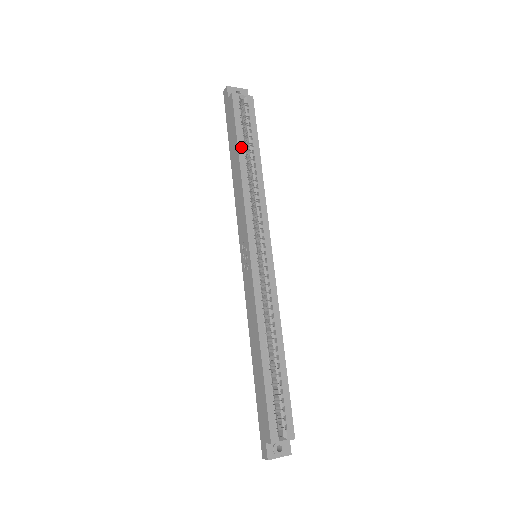
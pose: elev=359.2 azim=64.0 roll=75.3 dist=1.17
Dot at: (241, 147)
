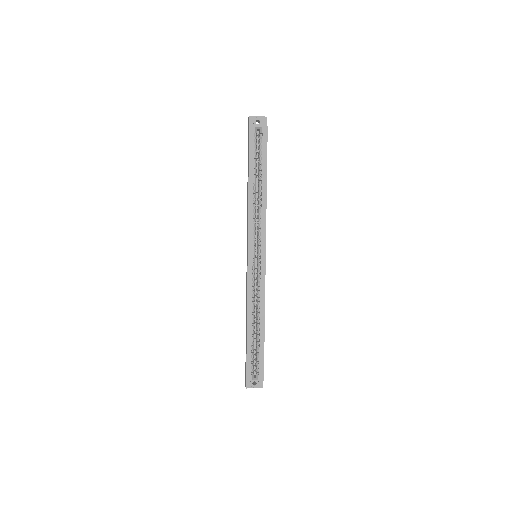
Dot at: (251, 173)
